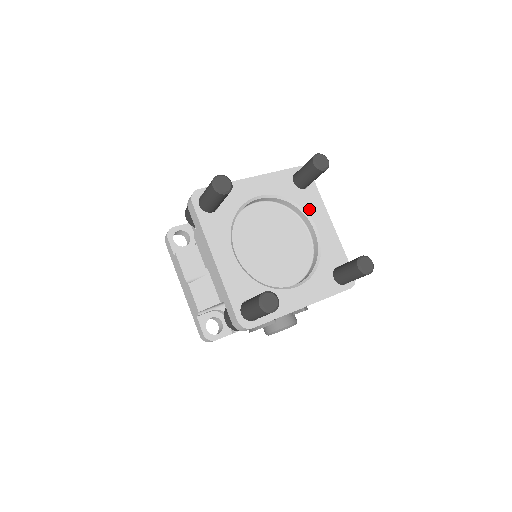
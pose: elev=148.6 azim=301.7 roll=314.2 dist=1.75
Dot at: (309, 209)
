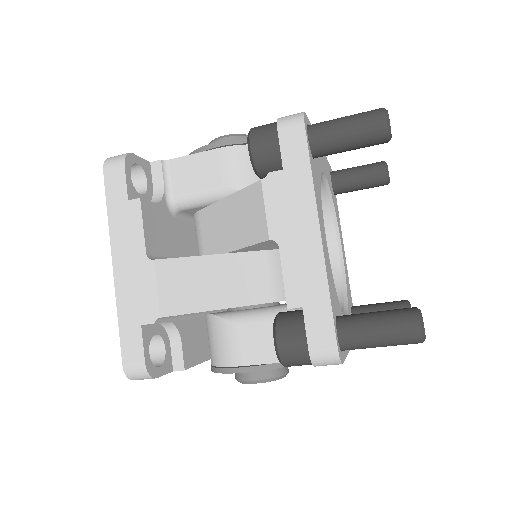
Dot at: (338, 222)
